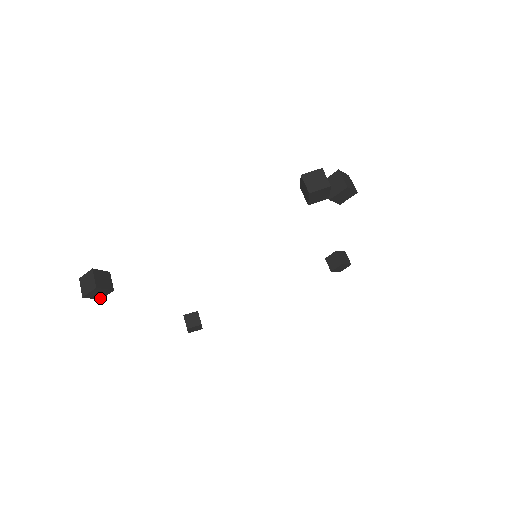
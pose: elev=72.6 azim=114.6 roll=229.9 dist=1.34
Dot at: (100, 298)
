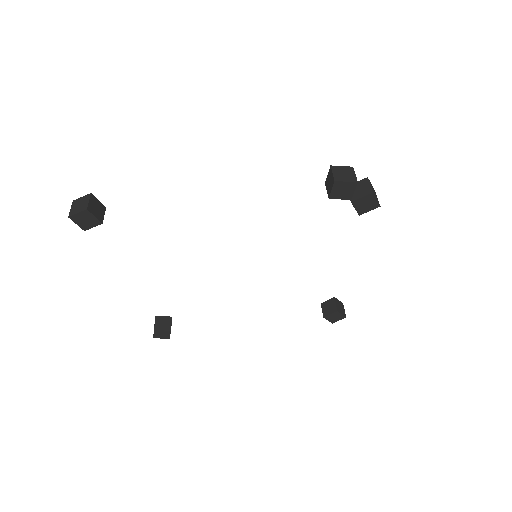
Dot at: (85, 228)
